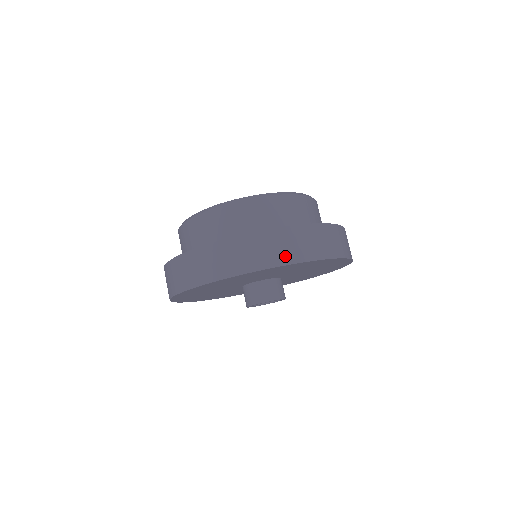
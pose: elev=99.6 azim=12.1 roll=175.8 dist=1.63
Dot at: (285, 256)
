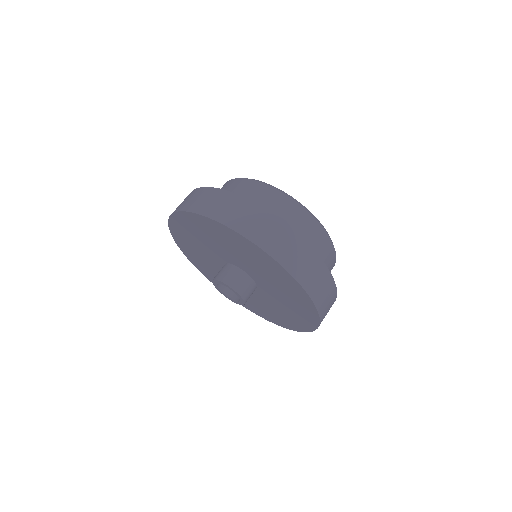
Dot at: (309, 283)
